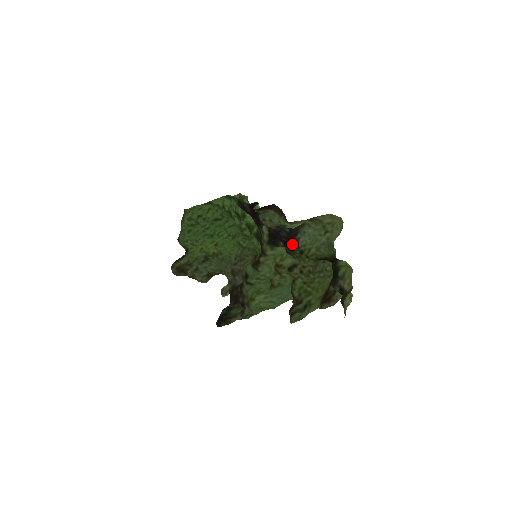
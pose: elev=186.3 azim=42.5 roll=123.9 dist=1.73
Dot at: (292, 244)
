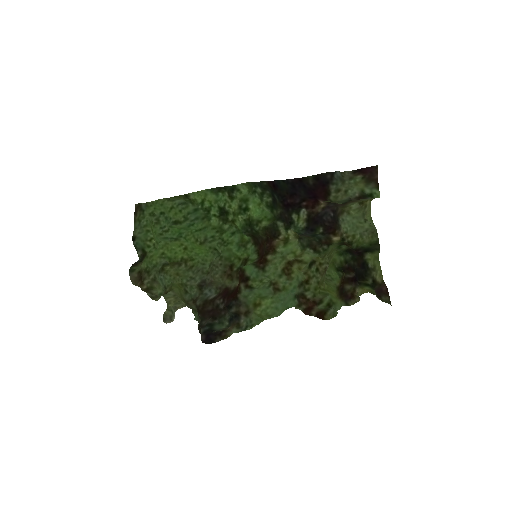
Dot at: (337, 229)
